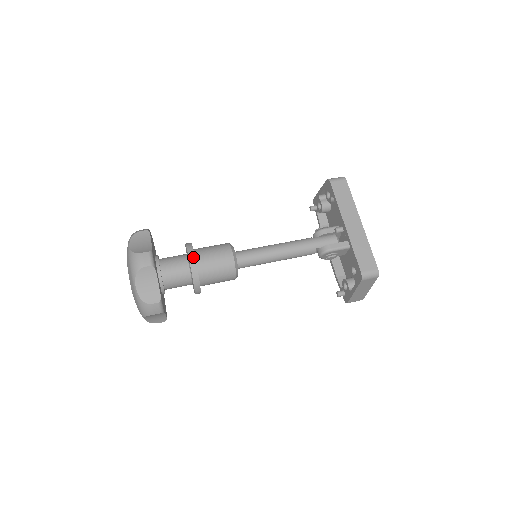
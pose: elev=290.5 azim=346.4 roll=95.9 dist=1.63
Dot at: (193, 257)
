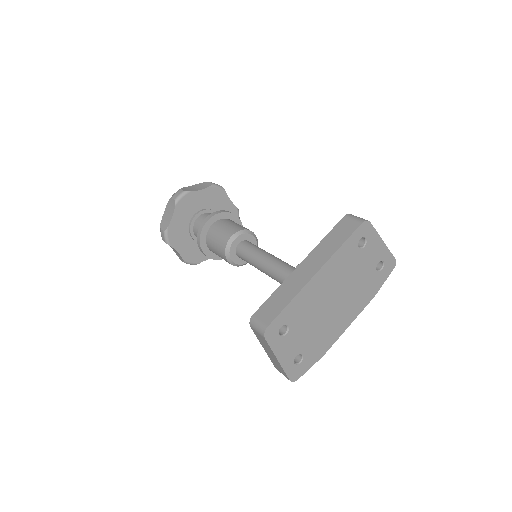
Dot at: (209, 218)
